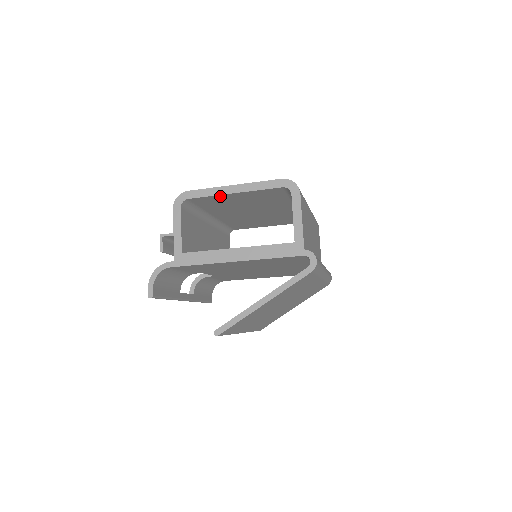
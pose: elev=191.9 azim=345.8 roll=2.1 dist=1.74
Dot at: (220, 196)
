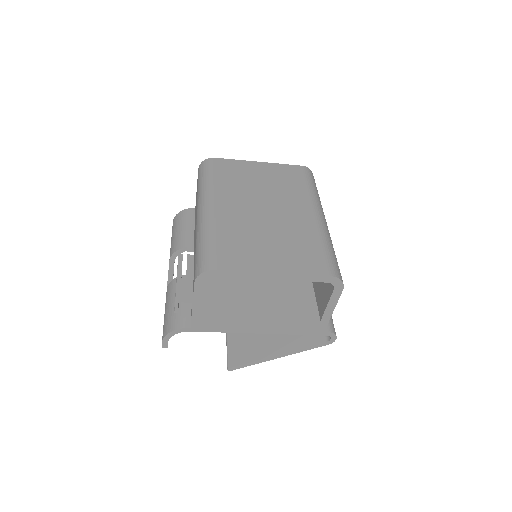
Dot at: occluded
